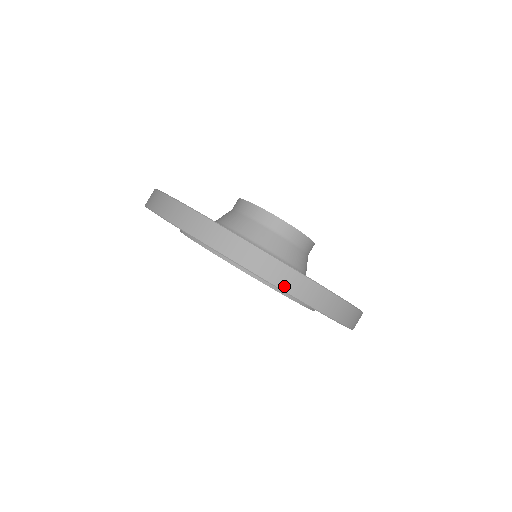
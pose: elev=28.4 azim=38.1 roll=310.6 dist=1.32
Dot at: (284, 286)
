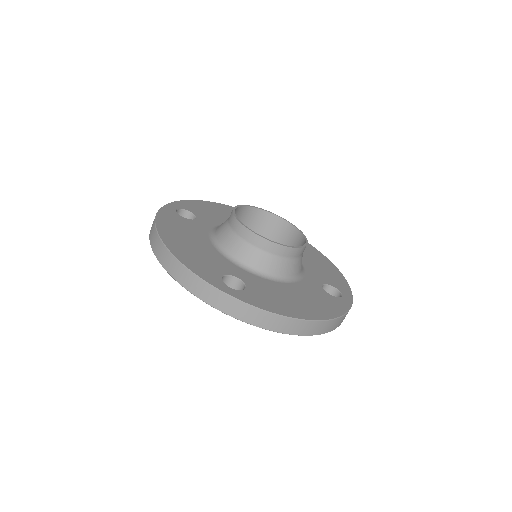
Dot at: (252, 321)
